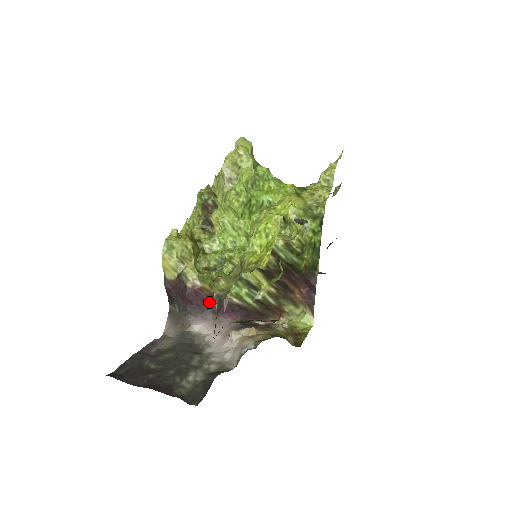
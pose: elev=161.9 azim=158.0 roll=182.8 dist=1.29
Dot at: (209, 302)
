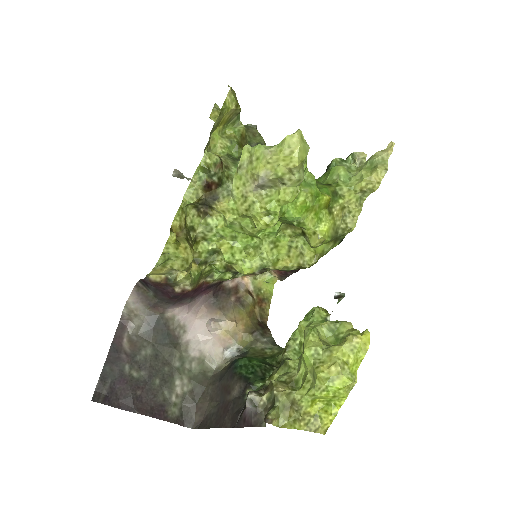
Dot at: (192, 293)
